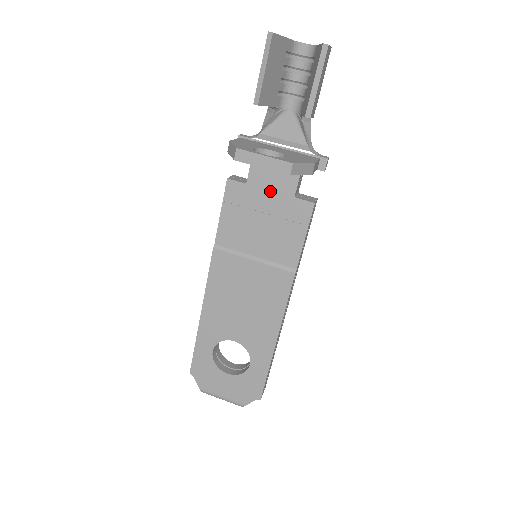
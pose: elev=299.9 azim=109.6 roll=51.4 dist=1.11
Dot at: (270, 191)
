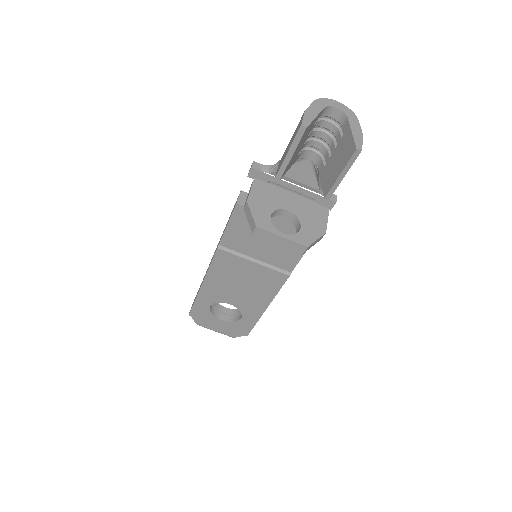
Dot at: (277, 220)
